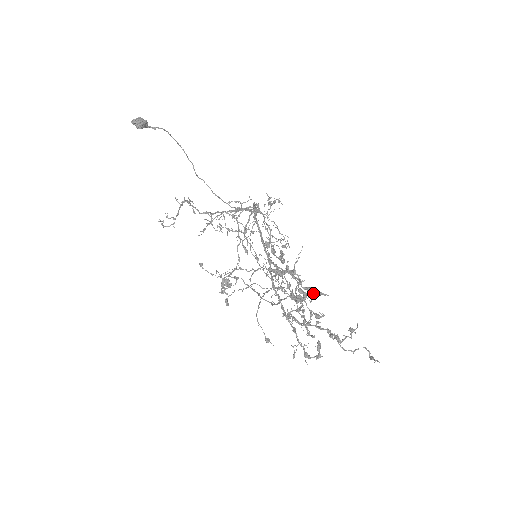
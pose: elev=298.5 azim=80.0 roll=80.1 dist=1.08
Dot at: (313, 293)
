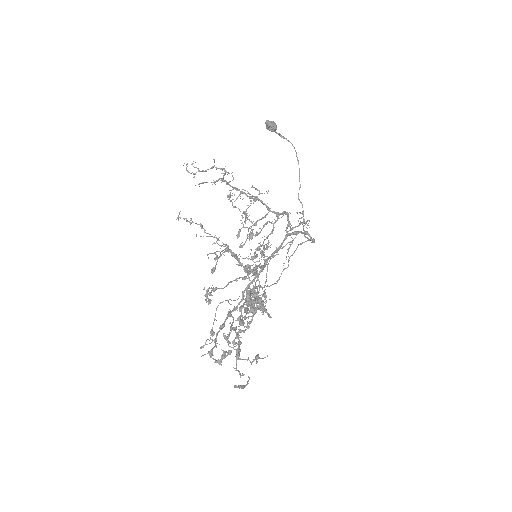
Dot at: (260, 306)
